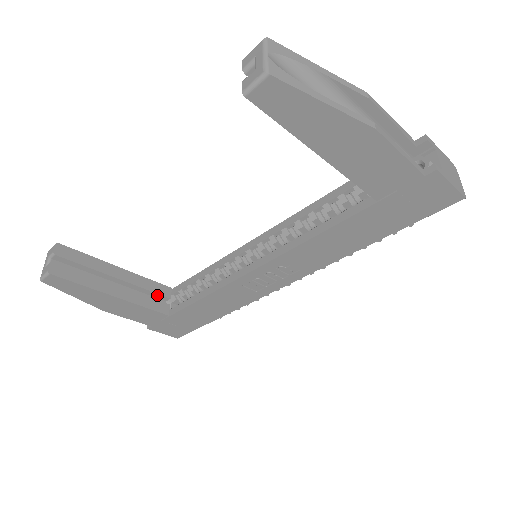
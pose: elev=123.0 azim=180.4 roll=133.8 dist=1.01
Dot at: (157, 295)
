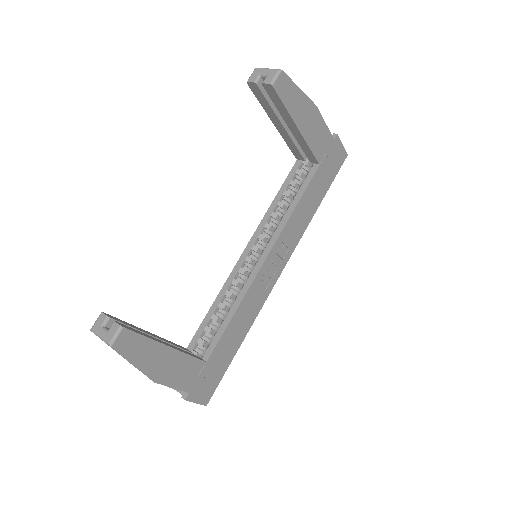
Dot at: occluded
